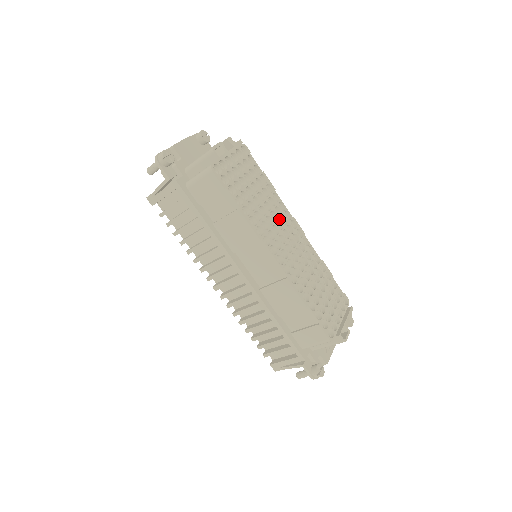
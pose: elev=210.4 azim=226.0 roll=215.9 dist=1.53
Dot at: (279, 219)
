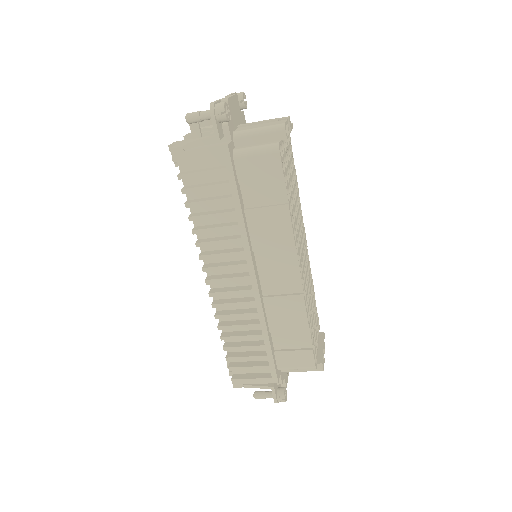
Dot at: (300, 225)
